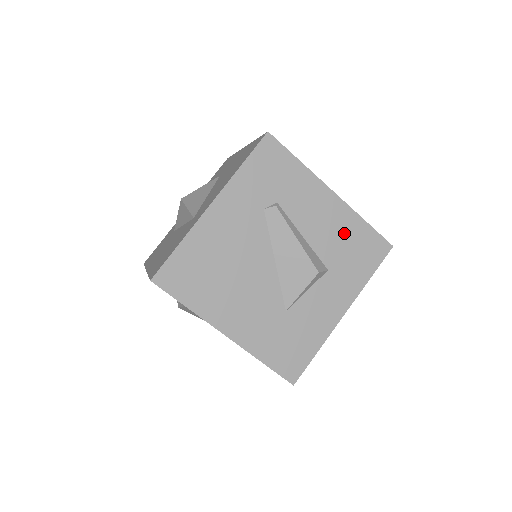
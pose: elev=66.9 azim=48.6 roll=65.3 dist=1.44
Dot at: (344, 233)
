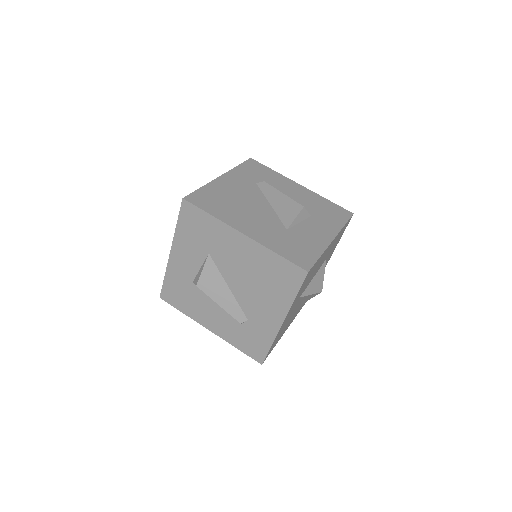
Dot at: (315, 202)
